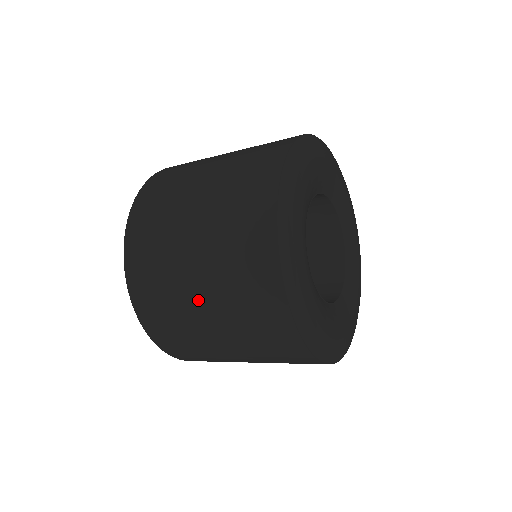
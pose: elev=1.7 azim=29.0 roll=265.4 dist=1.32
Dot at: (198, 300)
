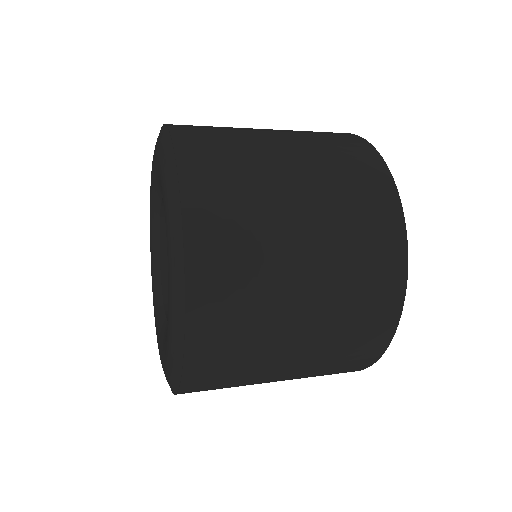
Dot at: (287, 363)
